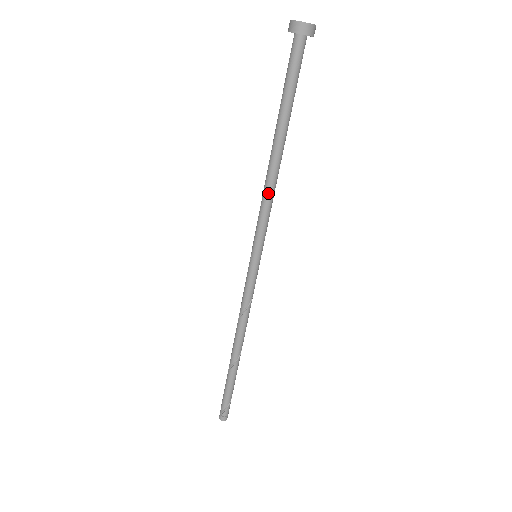
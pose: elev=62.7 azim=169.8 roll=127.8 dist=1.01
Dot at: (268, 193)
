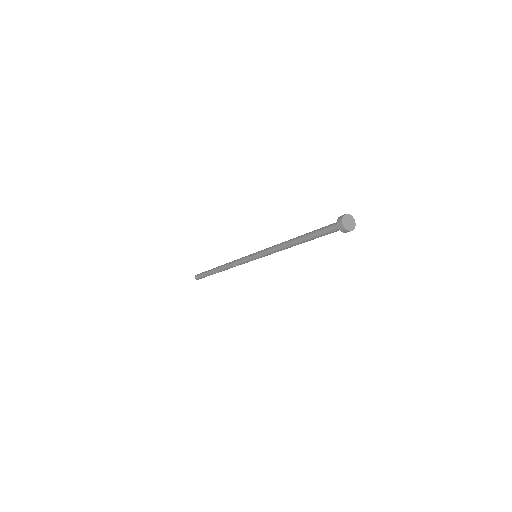
Dot at: (279, 250)
